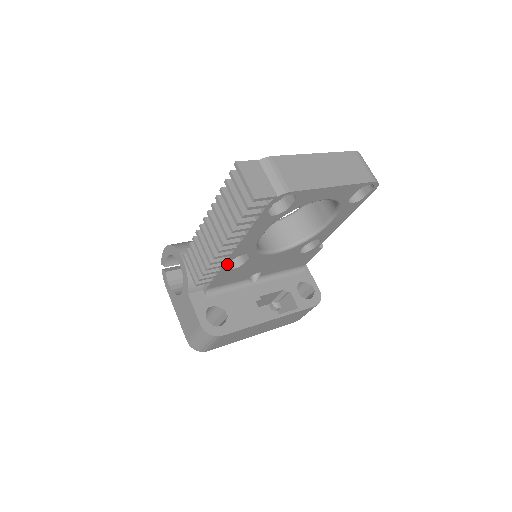
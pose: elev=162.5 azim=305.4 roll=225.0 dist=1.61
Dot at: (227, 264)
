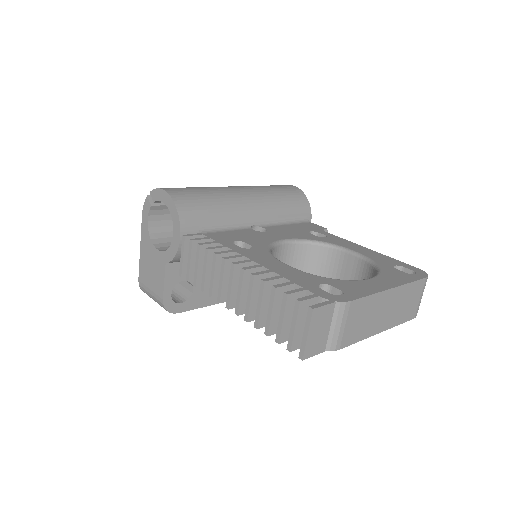
Dot at: occluded
